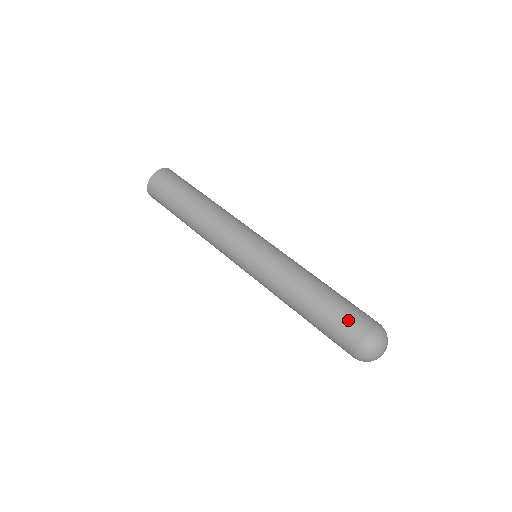
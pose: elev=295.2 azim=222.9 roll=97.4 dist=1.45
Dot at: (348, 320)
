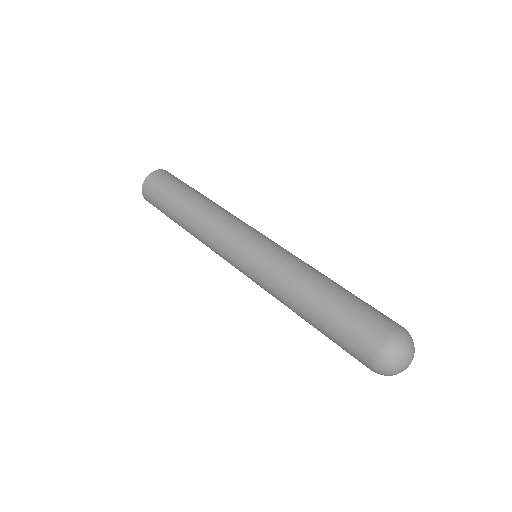
Dot at: (359, 325)
